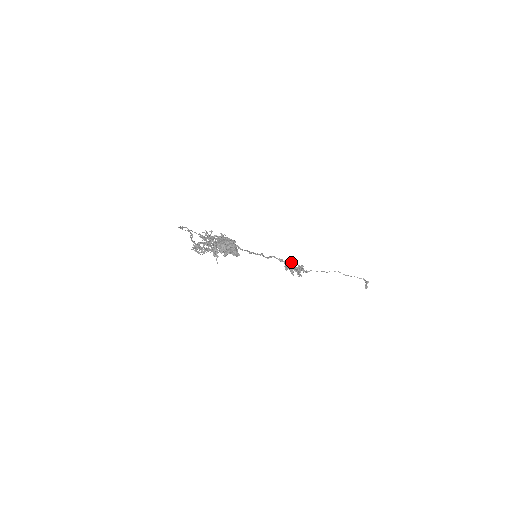
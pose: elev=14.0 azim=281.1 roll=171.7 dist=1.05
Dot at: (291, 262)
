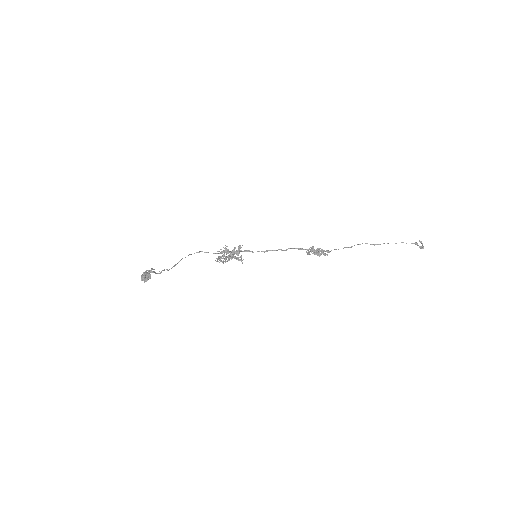
Dot at: occluded
